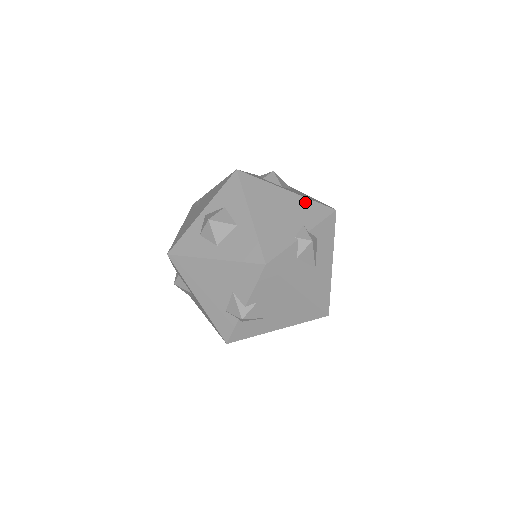
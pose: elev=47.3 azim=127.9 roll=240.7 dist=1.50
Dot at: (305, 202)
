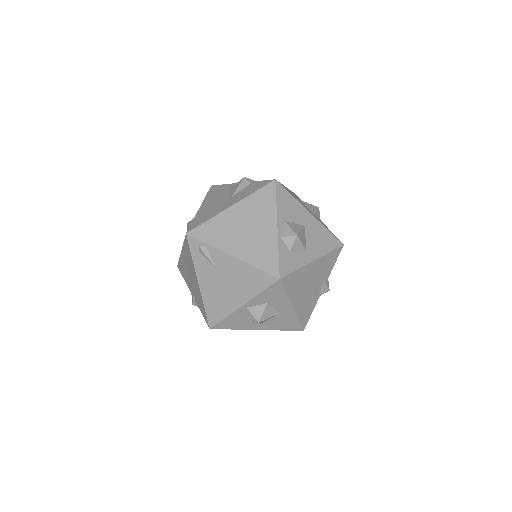
Dot at: (325, 259)
